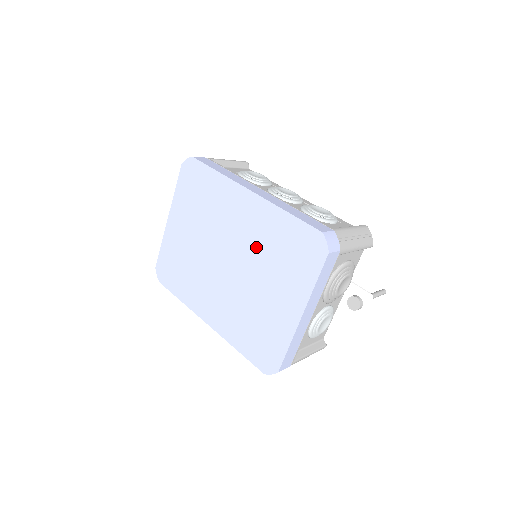
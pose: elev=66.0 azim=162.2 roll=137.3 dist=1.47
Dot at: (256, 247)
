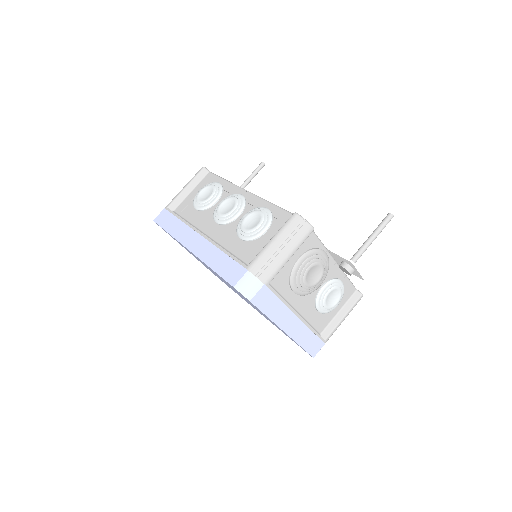
Dot at: occluded
